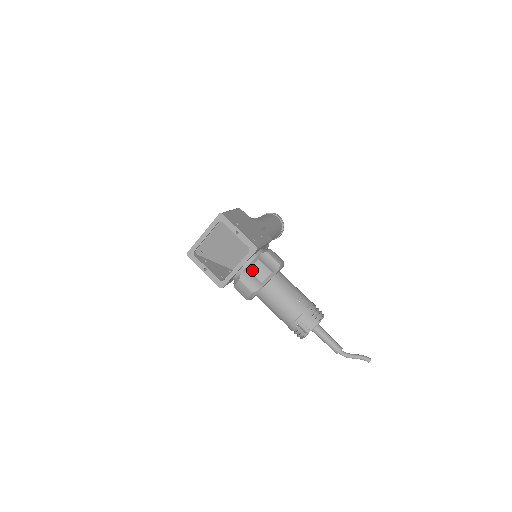
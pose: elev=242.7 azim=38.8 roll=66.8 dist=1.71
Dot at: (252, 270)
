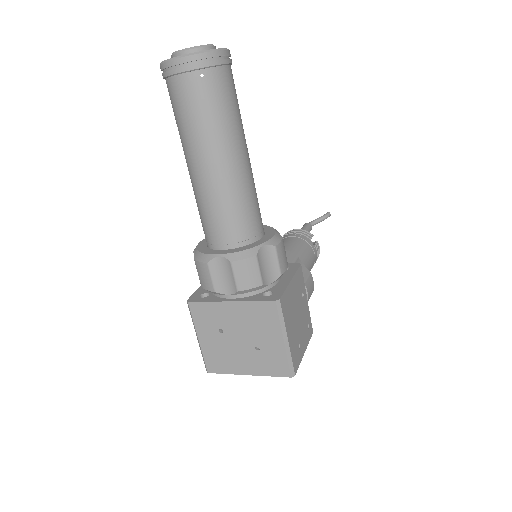
Dot at: occluded
